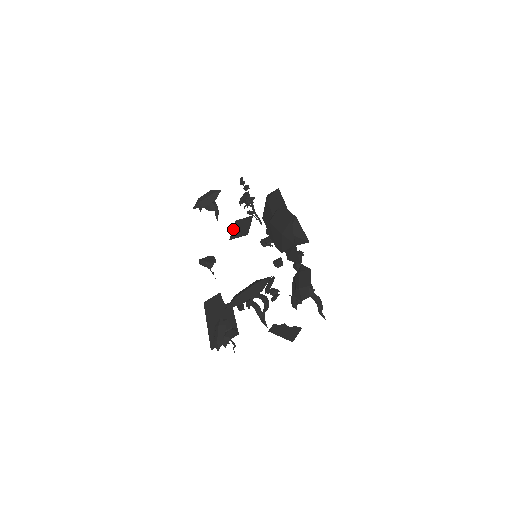
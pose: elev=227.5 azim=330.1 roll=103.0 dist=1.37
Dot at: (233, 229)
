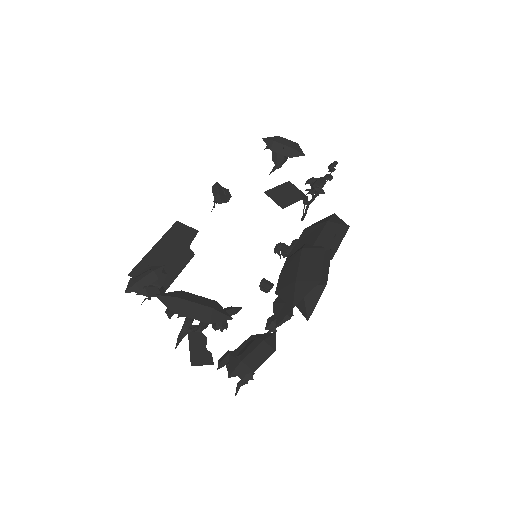
Dot at: (279, 186)
